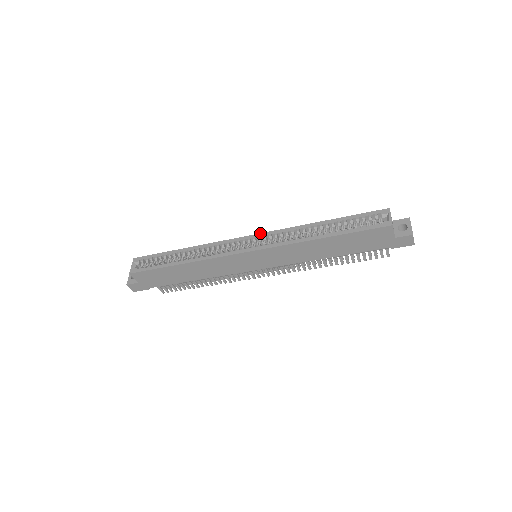
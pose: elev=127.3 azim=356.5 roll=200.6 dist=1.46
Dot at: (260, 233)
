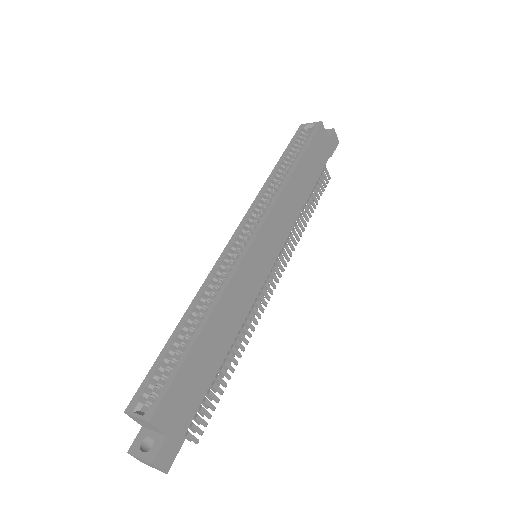
Dot at: (239, 224)
